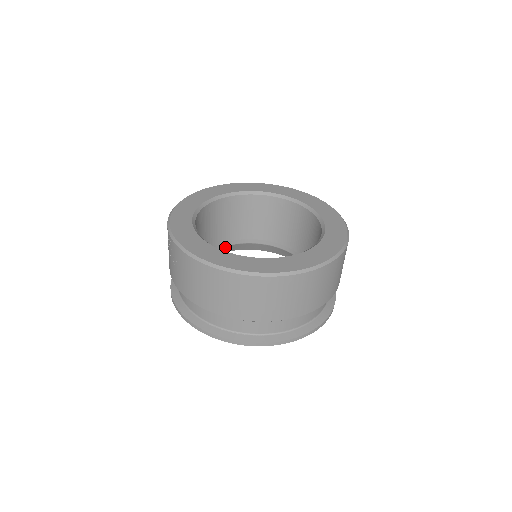
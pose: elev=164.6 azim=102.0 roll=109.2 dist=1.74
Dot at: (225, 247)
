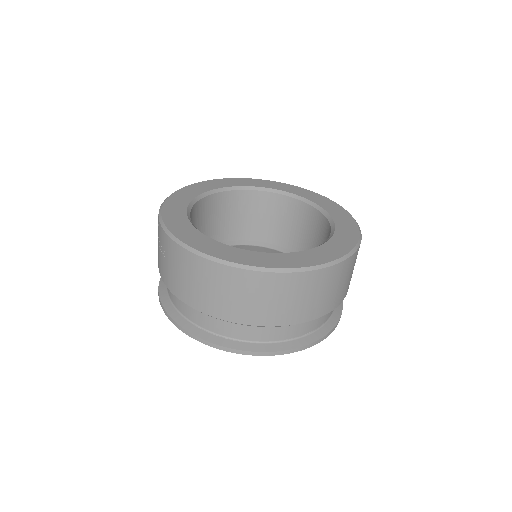
Dot at: occluded
